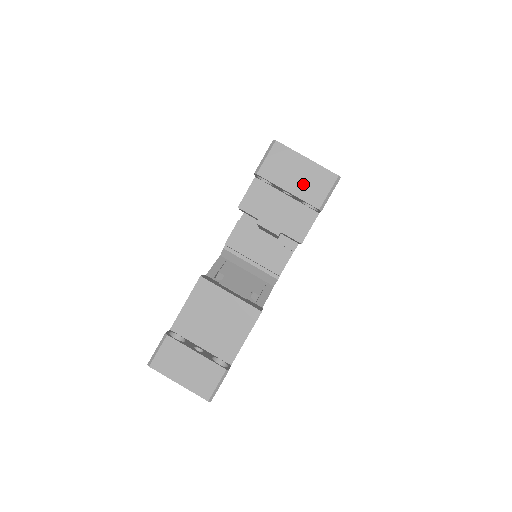
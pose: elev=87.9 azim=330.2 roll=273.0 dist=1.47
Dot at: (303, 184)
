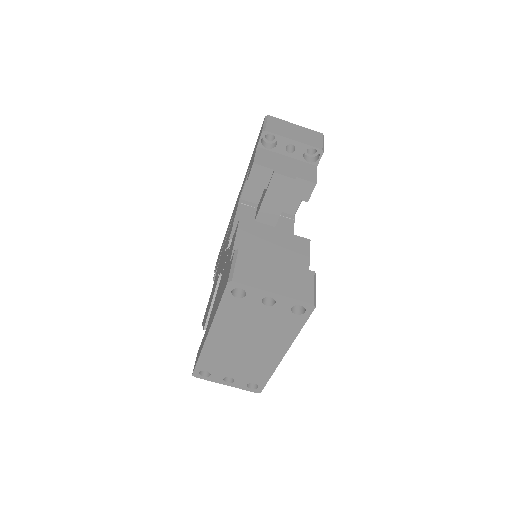
Dot at: (302, 136)
